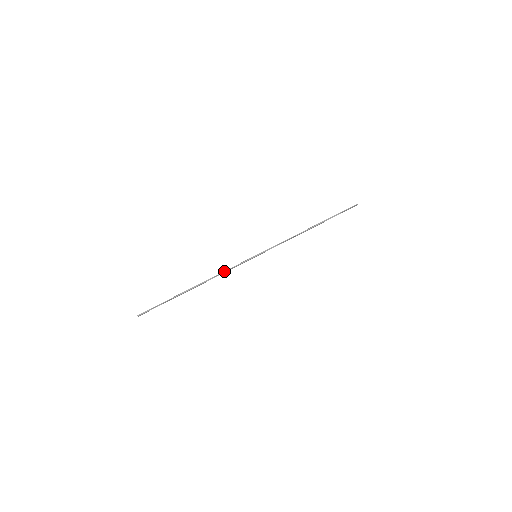
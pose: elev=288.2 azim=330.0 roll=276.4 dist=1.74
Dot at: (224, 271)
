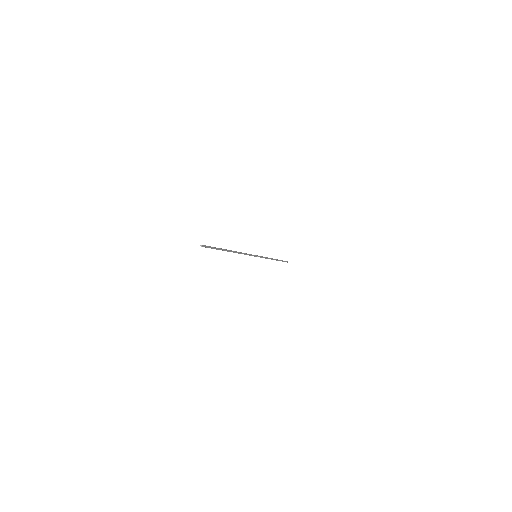
Dot at: (243, 253)
